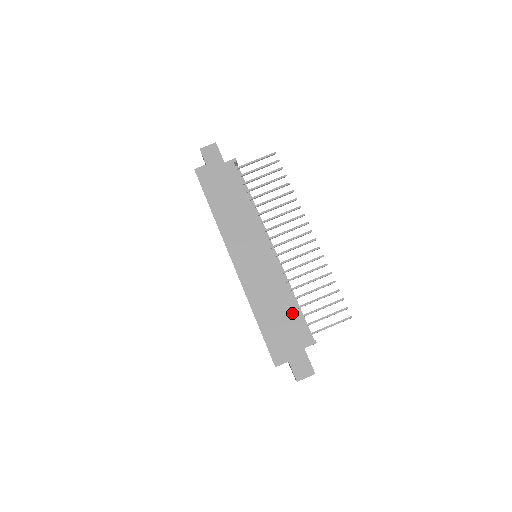
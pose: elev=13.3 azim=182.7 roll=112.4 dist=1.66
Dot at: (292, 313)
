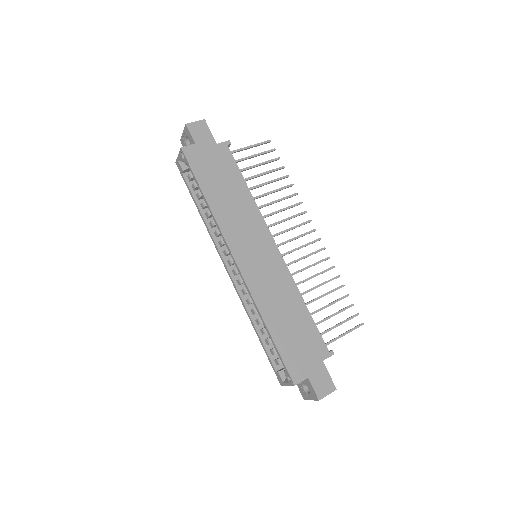
Dot at: (306, 321)
